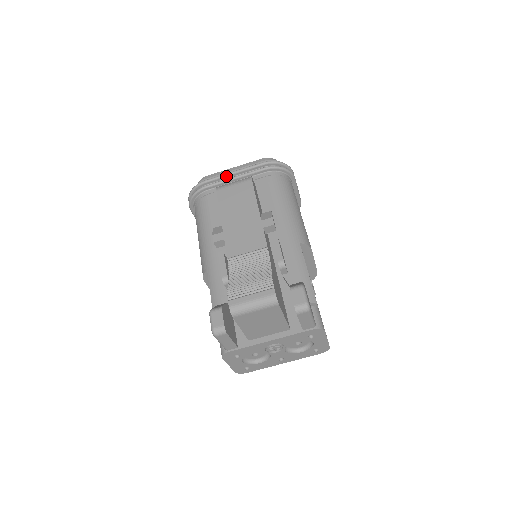
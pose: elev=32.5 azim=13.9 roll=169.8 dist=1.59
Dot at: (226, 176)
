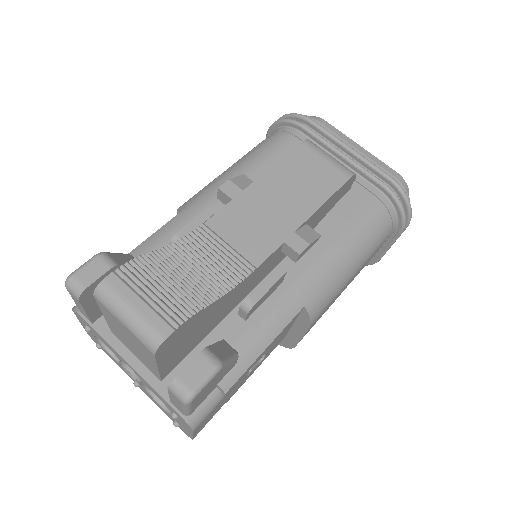
Dot at: (338, 142)
